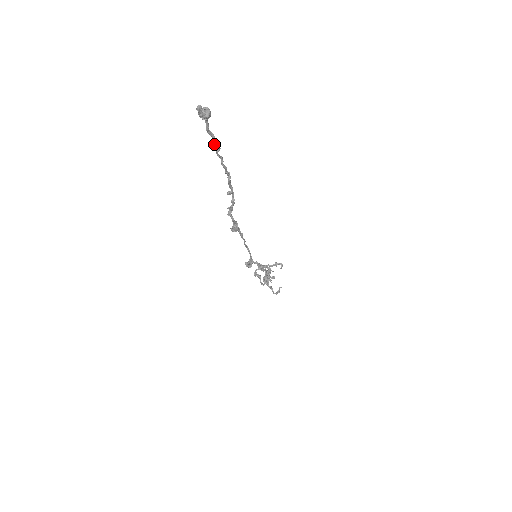
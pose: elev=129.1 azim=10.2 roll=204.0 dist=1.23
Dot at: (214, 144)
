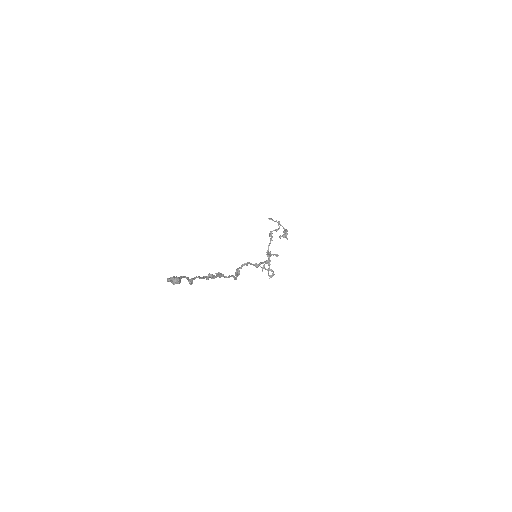
Dot at: (188, 280)
